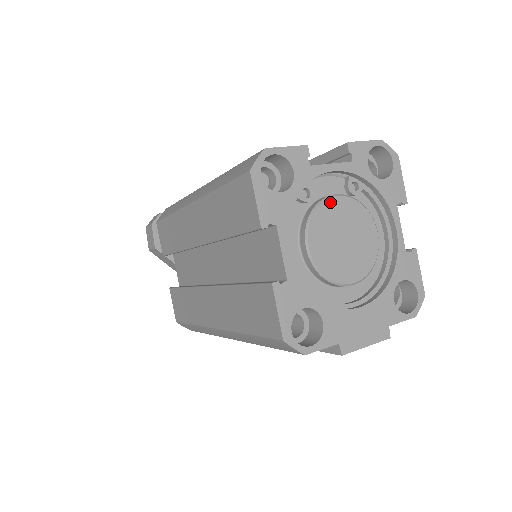
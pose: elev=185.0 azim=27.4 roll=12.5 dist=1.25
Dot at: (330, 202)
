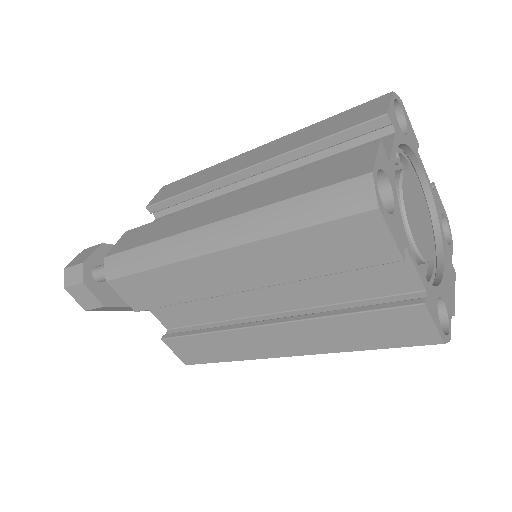
Dot at: (404, 187)
